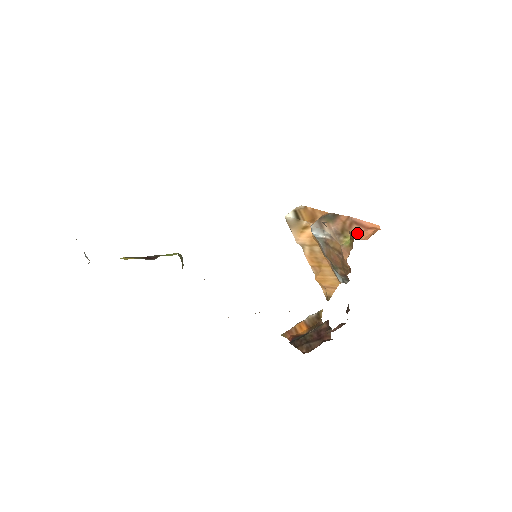
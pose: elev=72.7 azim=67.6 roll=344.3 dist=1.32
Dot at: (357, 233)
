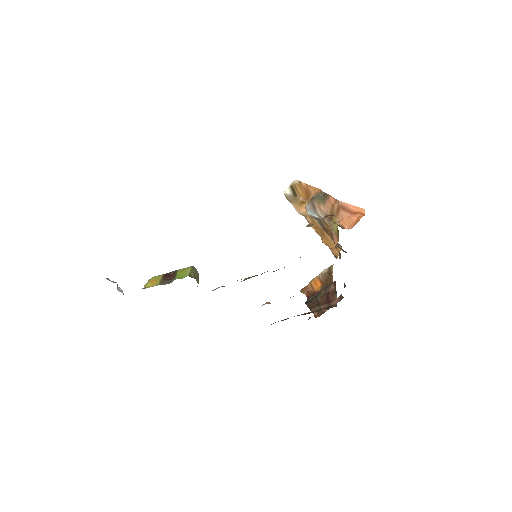
Dot at: (343, 220)
